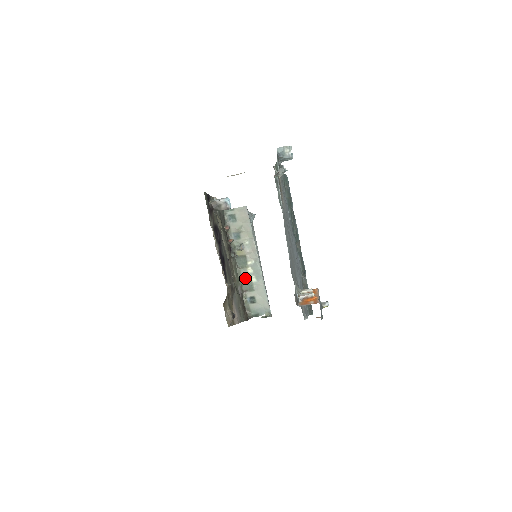
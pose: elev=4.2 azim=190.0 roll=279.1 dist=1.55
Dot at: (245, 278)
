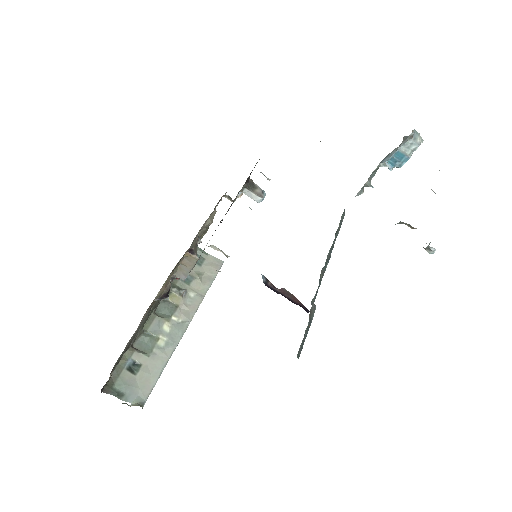
Dot at: (152, 331)
